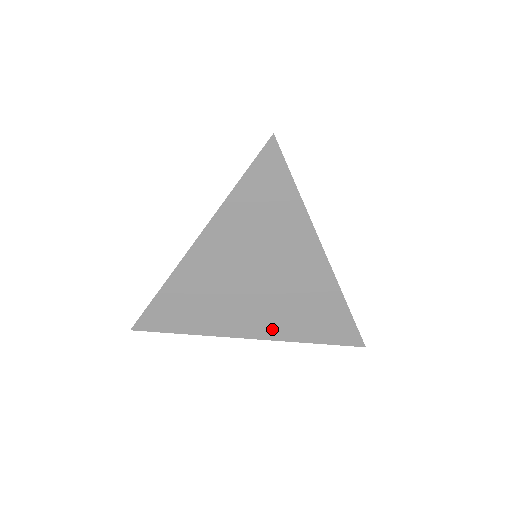
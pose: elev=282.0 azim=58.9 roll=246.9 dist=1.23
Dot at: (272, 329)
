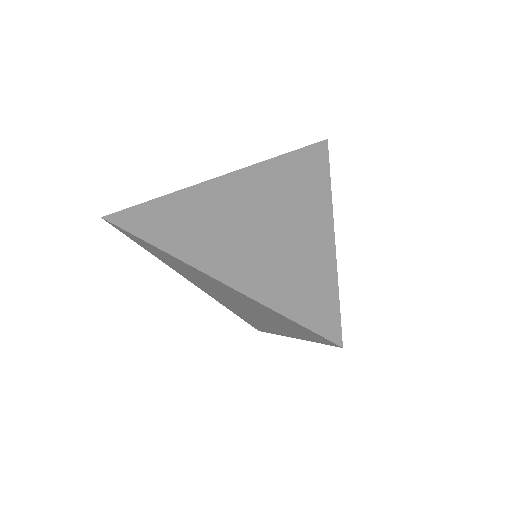
Dot at: (213, 296)
